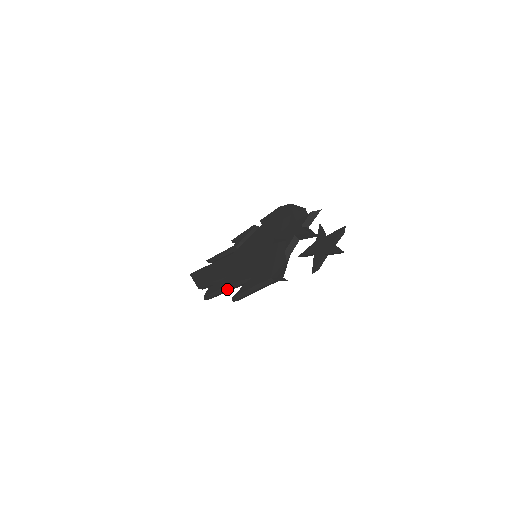
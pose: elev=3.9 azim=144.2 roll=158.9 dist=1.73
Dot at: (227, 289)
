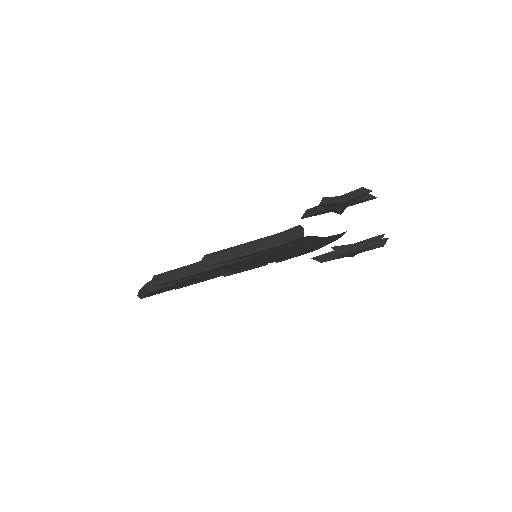
Dot at: (197, 266)
